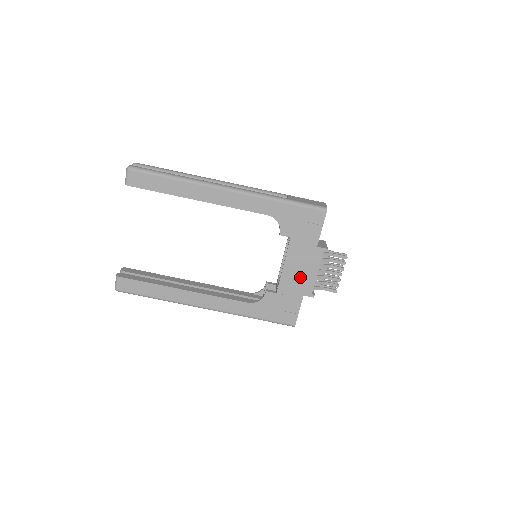
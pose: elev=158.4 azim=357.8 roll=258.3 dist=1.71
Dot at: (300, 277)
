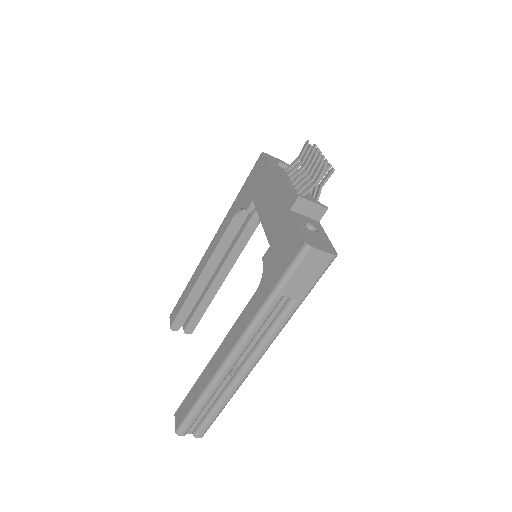
Dot at: (277, 206)
